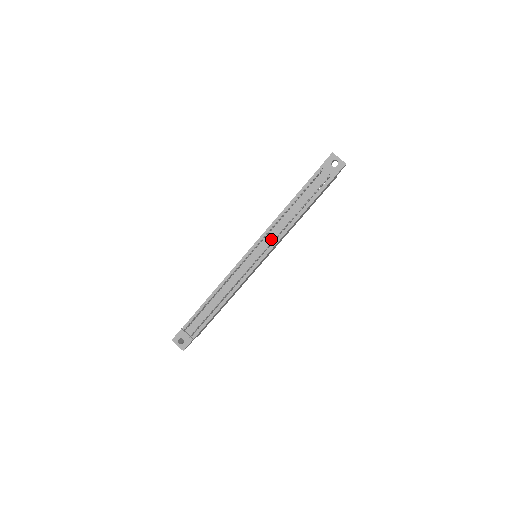
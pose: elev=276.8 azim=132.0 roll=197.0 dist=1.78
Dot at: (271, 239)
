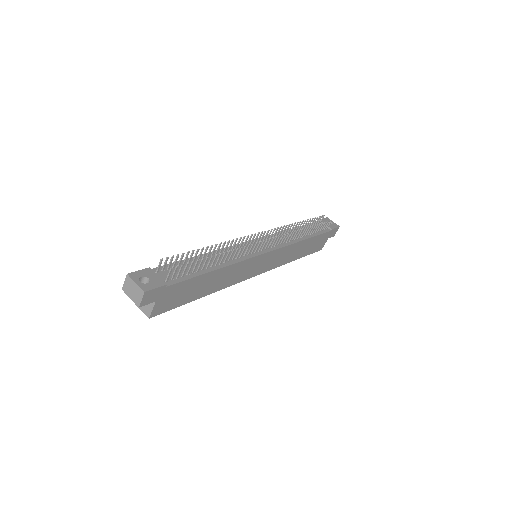
Dot at: occluded
